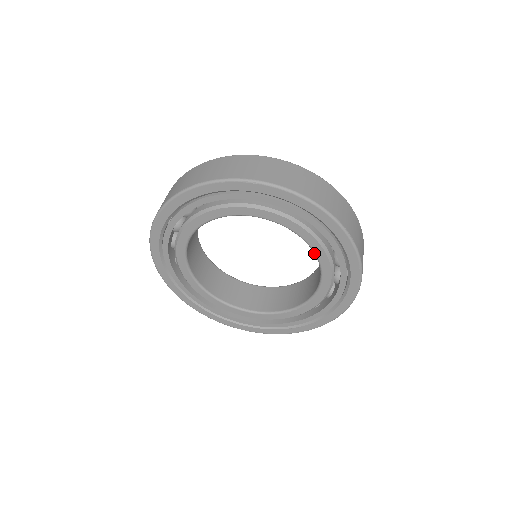
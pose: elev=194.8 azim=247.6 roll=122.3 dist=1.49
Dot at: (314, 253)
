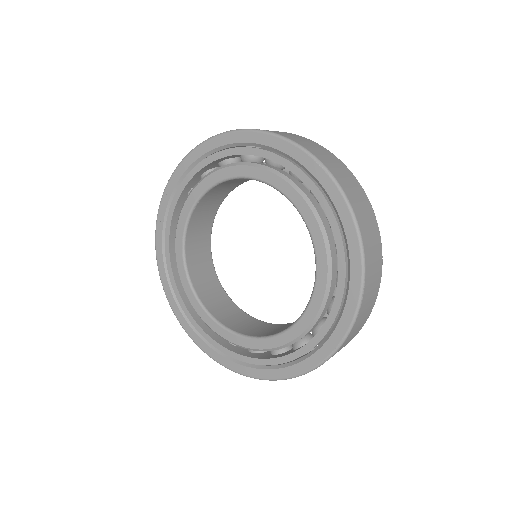
Dot at: (256, 180)
